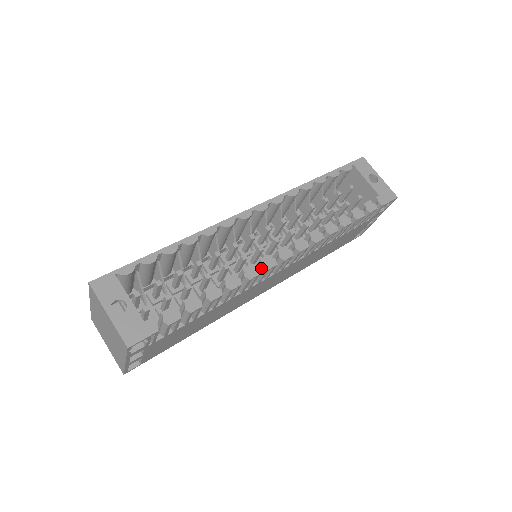
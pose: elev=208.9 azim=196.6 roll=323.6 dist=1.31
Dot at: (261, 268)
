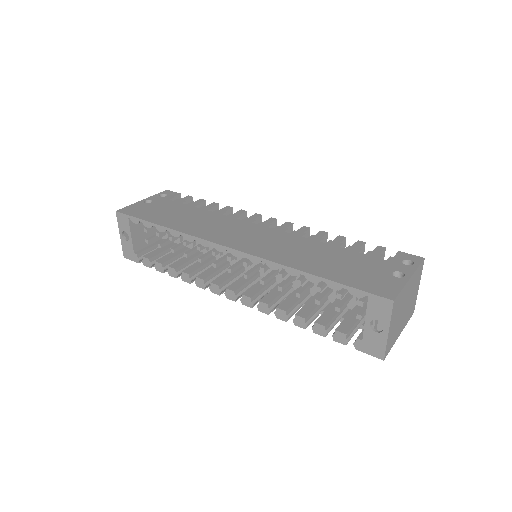
Dot at: (211, 286)
